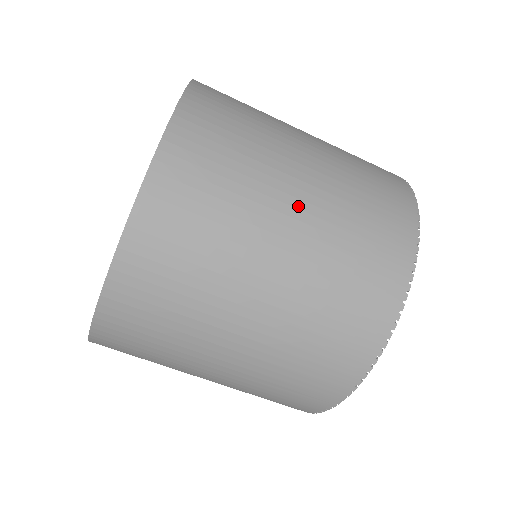
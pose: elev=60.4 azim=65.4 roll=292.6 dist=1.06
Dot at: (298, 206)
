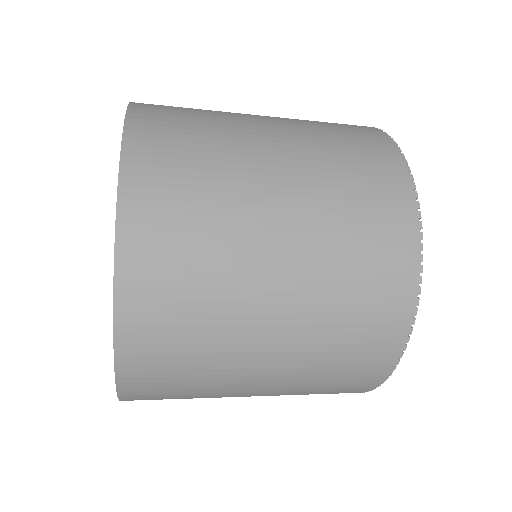
Dot at: (283, 216)
